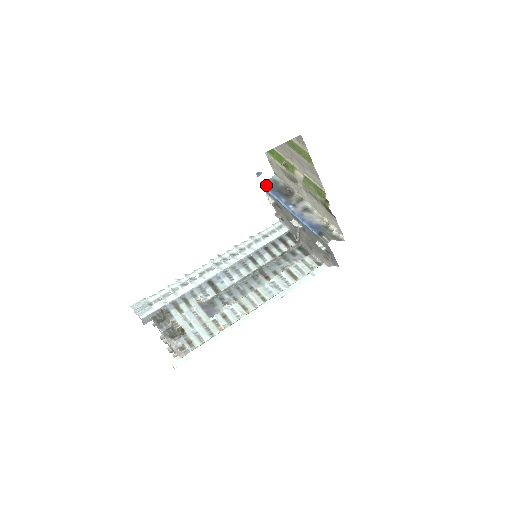
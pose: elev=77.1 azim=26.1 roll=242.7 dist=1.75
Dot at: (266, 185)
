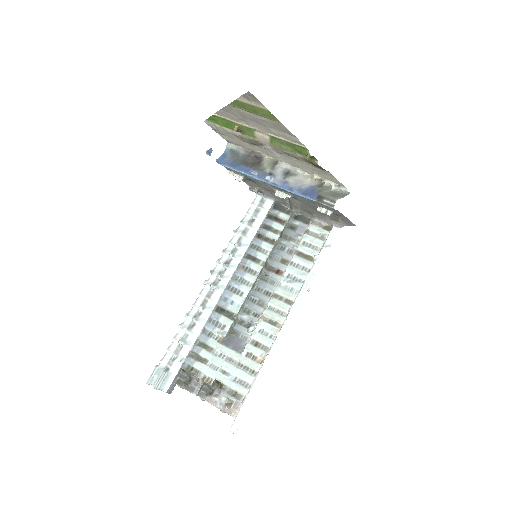
Dot at: (224, 162)
